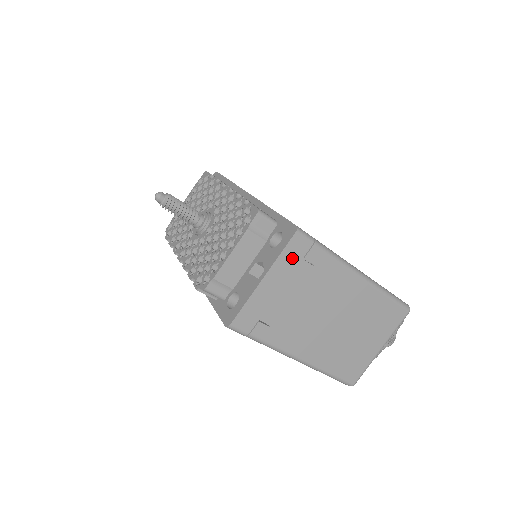
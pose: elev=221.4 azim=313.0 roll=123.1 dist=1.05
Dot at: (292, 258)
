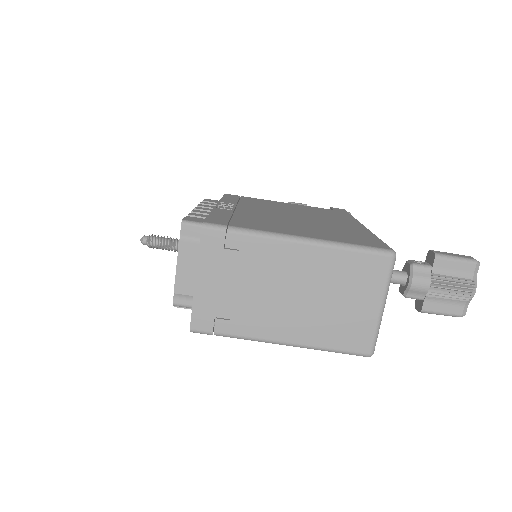
Dot at: (213, 252)
